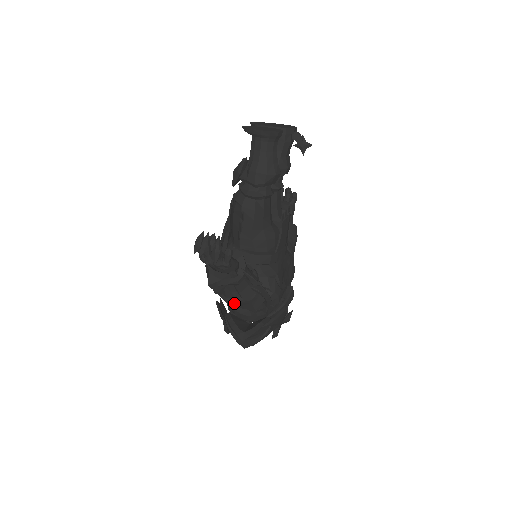
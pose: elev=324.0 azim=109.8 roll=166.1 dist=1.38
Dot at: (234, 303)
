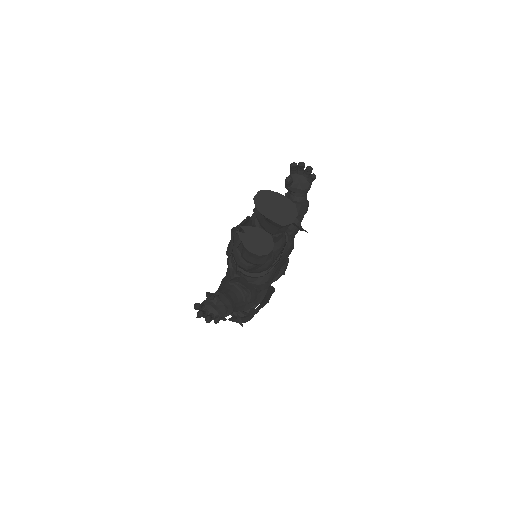
Dot at: occluded
